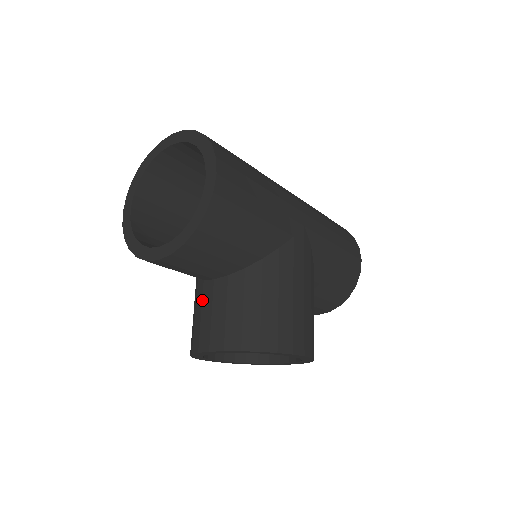
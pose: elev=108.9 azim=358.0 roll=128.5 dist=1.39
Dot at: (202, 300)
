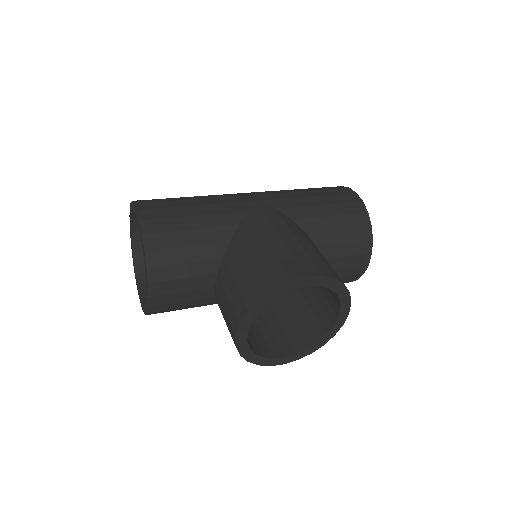
Dot at: occluded
